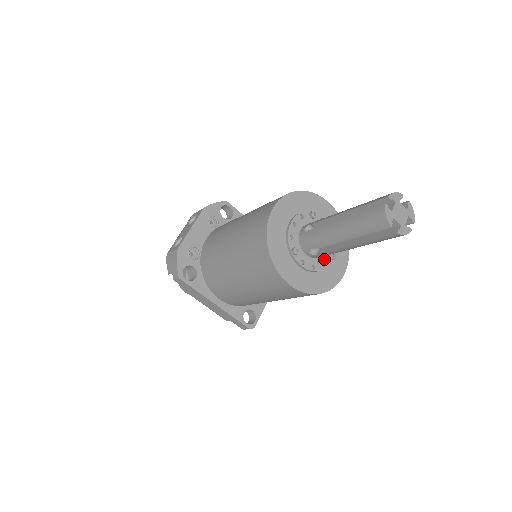
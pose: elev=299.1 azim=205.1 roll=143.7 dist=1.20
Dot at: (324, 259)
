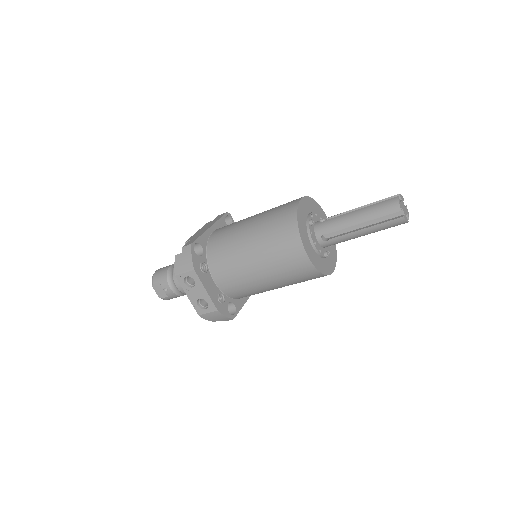
Dot at: occluded
